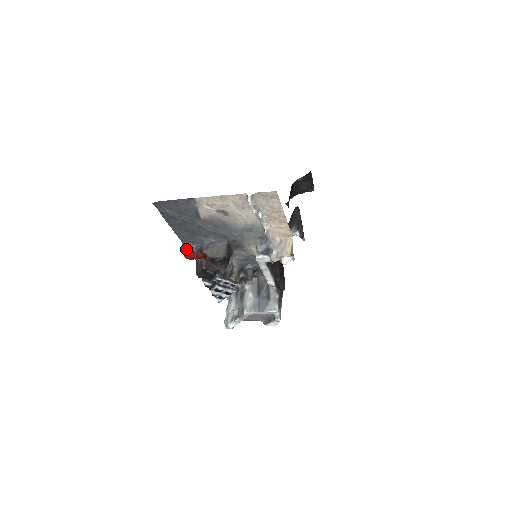
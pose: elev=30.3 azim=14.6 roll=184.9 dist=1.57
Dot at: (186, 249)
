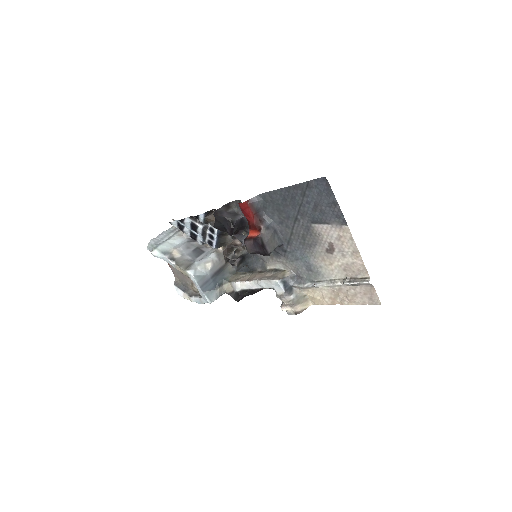
Dot at: (254, 202)
